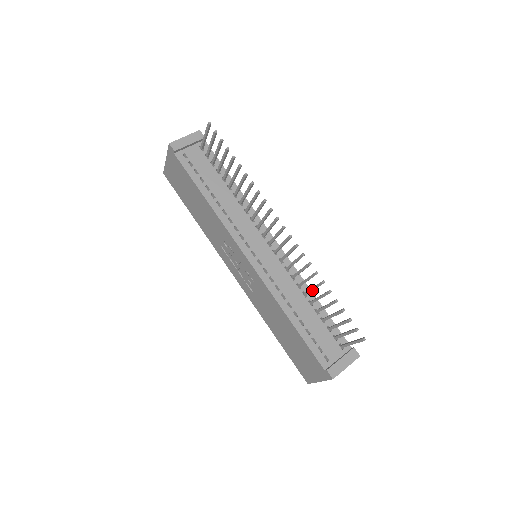
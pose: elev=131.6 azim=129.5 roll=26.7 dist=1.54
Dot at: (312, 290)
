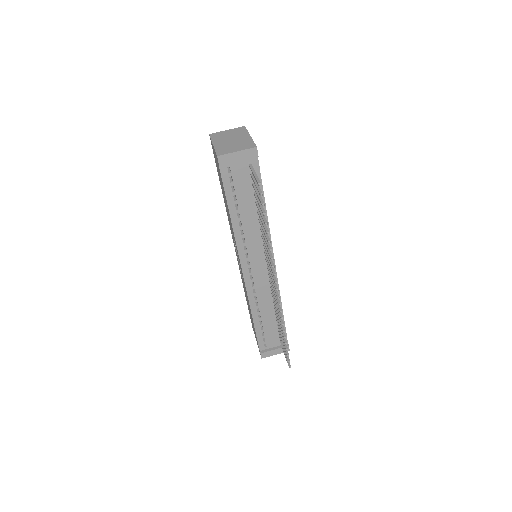
Dot at: (278, 318)
